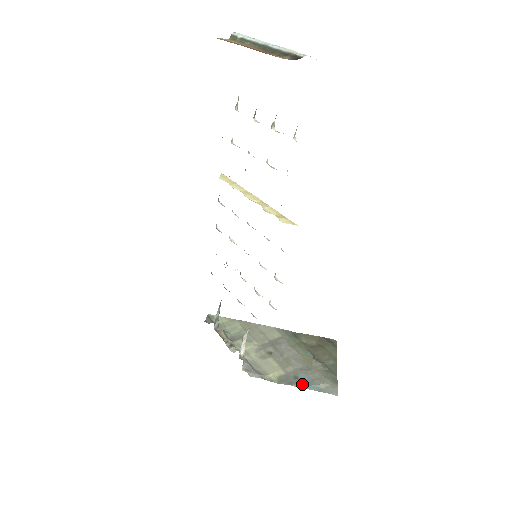
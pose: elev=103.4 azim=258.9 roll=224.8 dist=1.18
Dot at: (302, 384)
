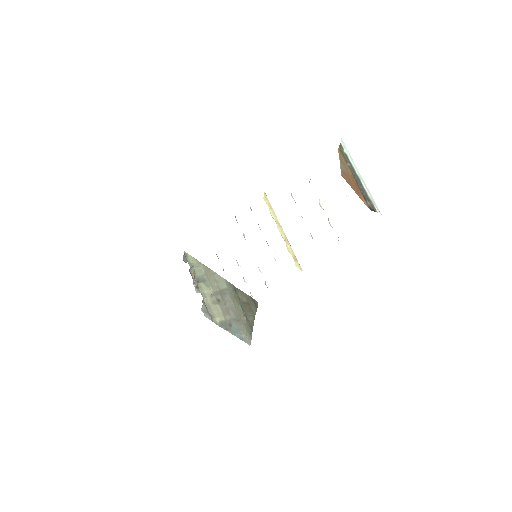
Dot at: (233, 331)
